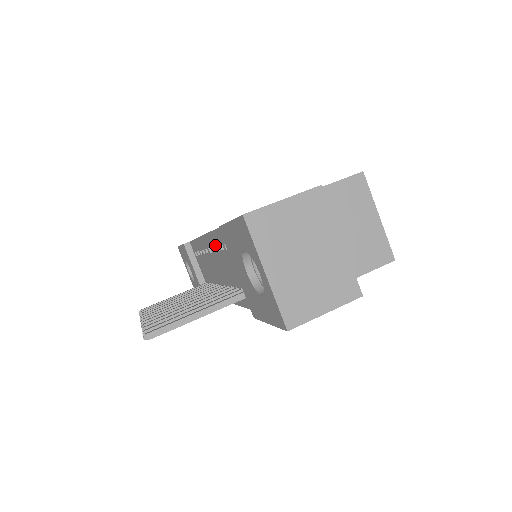
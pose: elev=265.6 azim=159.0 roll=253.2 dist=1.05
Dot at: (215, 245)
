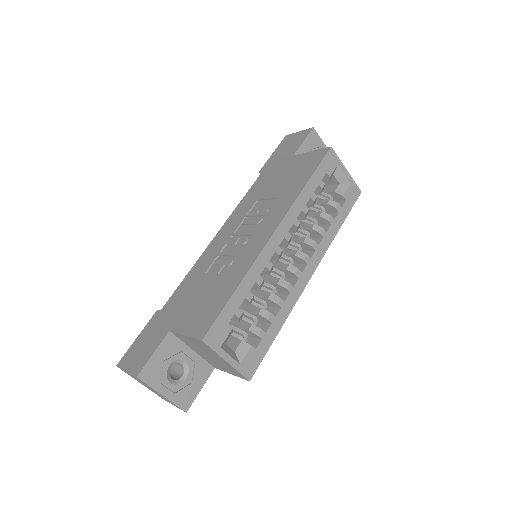
Dot at: occluded
